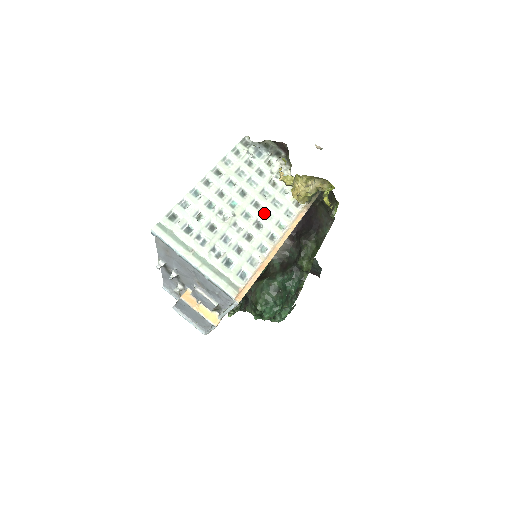
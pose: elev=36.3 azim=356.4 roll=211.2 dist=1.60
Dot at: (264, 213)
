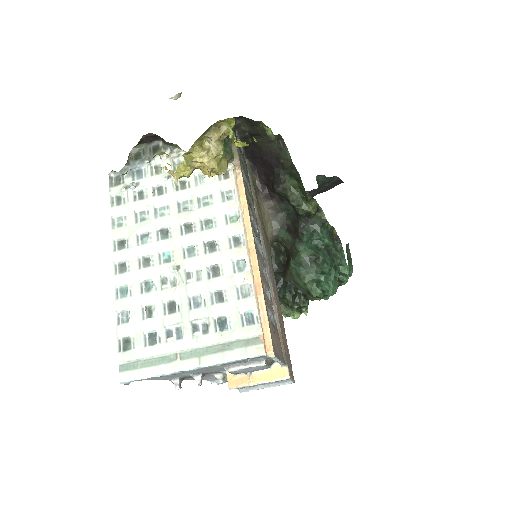
Dot at: (203, 227)
